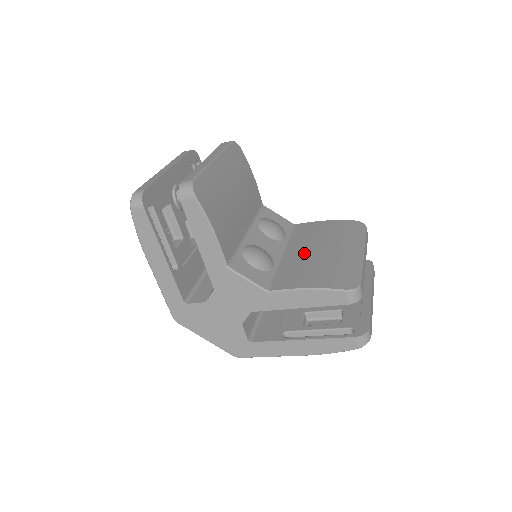
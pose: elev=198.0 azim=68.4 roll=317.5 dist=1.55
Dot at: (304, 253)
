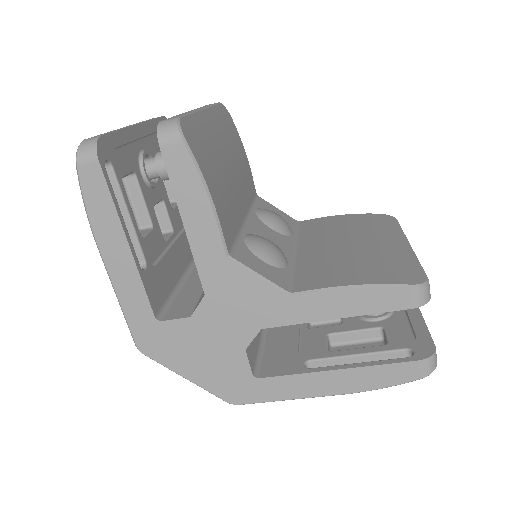
Dot at: (327, 247)
